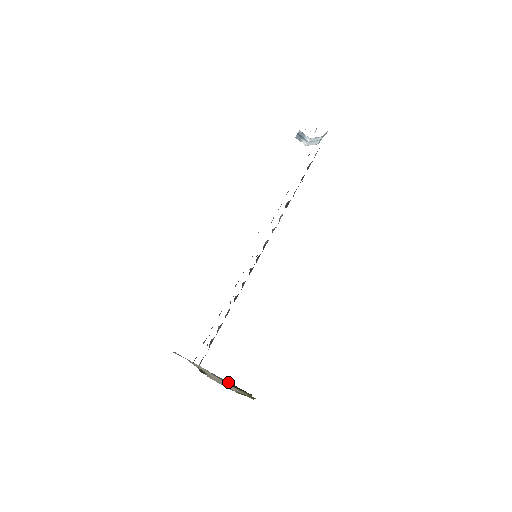
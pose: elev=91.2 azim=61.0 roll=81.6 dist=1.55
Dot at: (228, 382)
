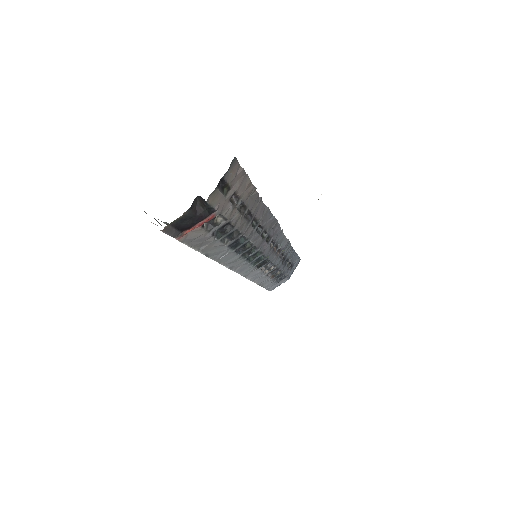
Dot at: occluded
